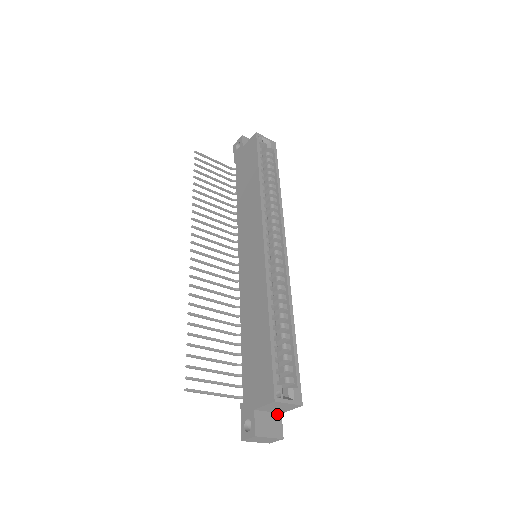
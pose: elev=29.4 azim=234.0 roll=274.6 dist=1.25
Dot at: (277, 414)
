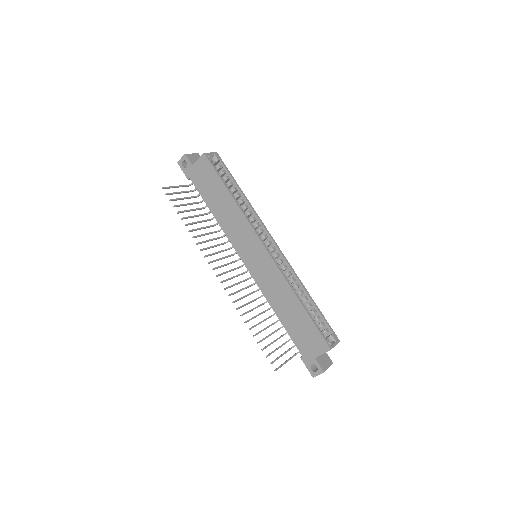
Dot at: occluded
